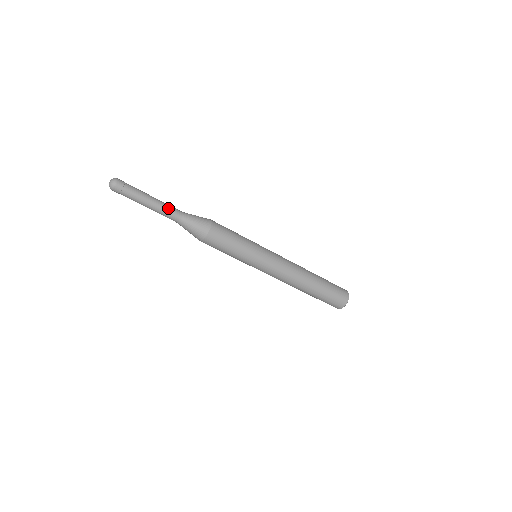
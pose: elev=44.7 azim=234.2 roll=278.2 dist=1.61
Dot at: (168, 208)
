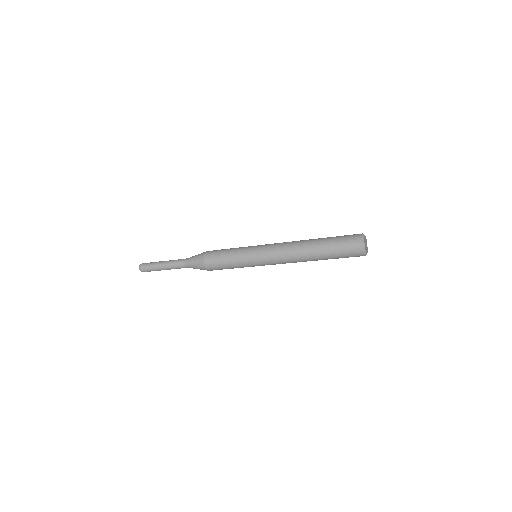
Dot at: (175, 262)
